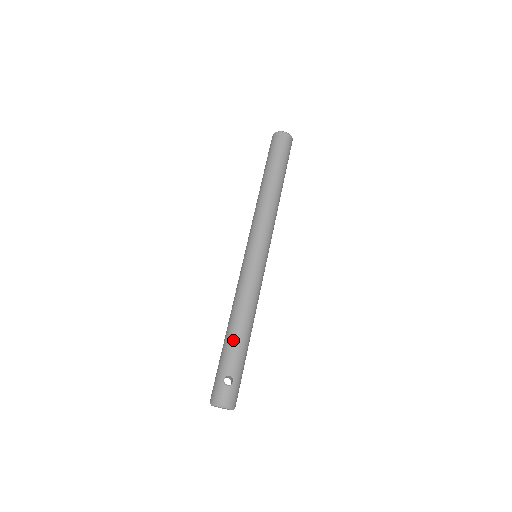
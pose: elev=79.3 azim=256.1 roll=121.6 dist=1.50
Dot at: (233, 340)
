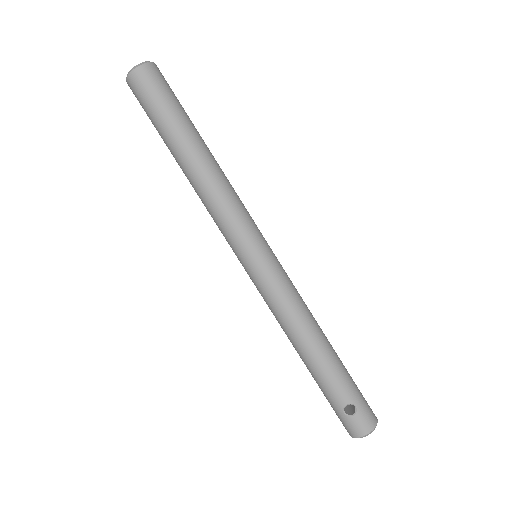
Dot at: (318, 371)
